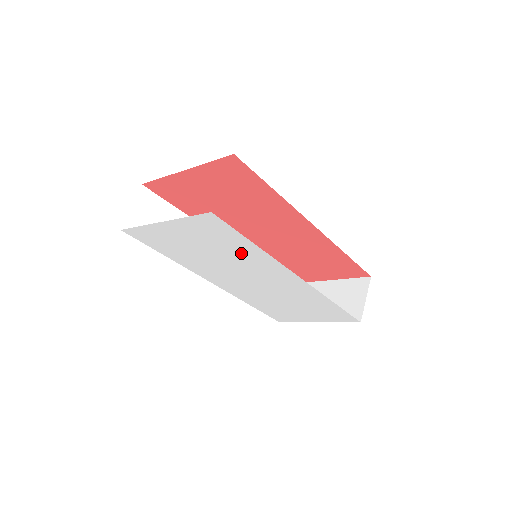
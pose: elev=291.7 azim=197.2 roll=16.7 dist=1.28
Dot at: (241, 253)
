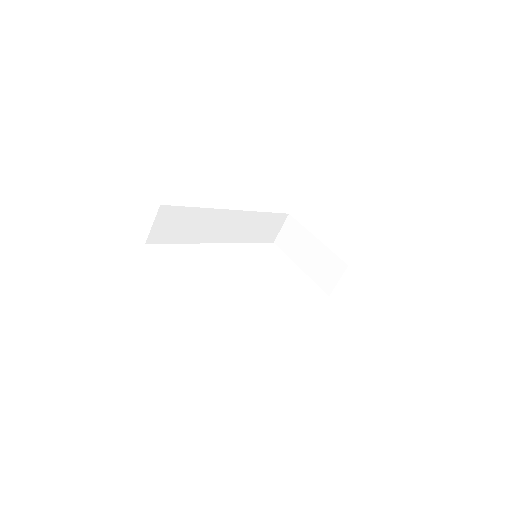
Dot at: occluded
